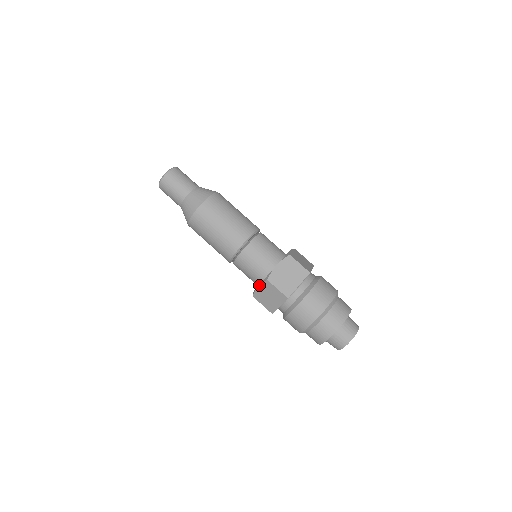
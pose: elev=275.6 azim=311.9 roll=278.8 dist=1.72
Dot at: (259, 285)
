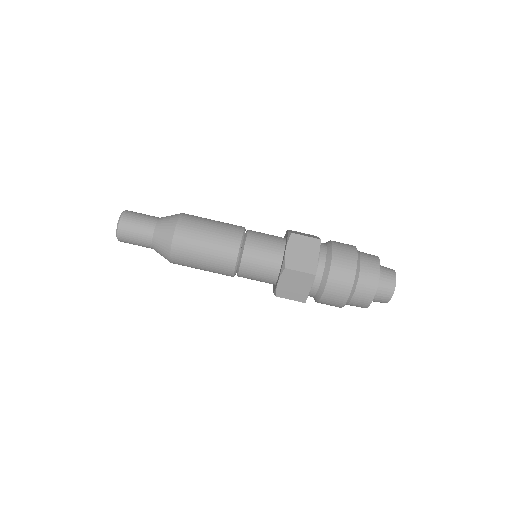
Dot at: occluded
